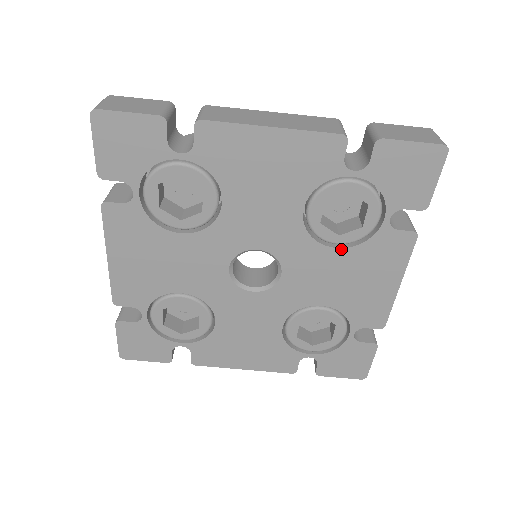
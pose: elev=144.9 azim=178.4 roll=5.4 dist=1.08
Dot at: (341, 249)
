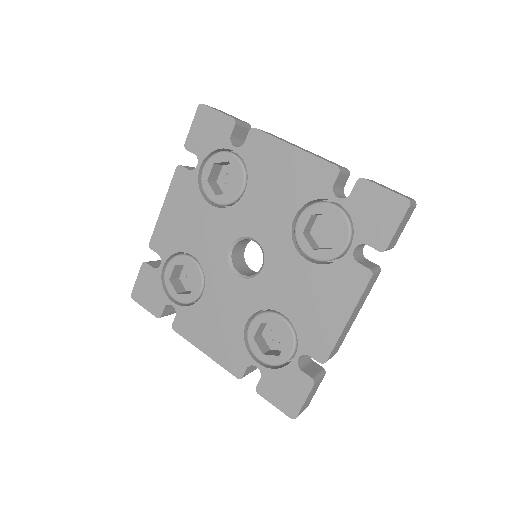
Dot at: (311, 263)
